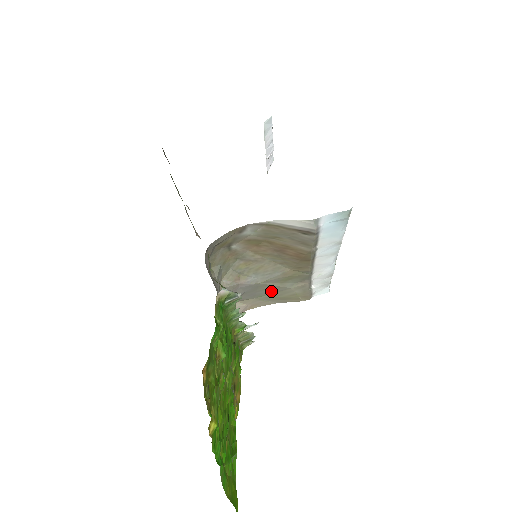
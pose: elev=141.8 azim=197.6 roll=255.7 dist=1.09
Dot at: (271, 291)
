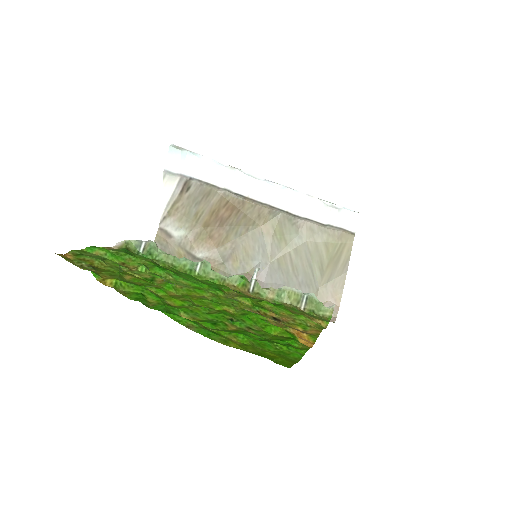
Dot at: (305, 263)
